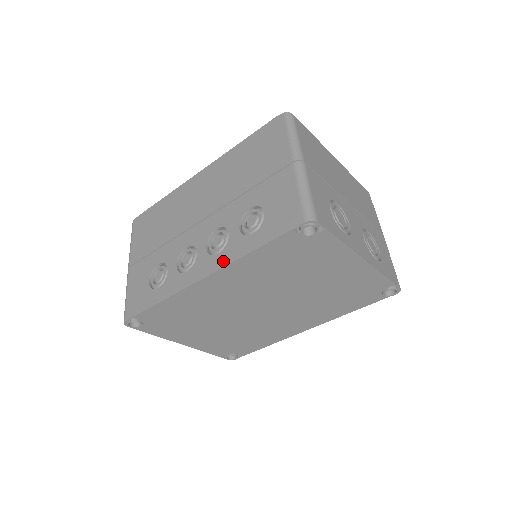
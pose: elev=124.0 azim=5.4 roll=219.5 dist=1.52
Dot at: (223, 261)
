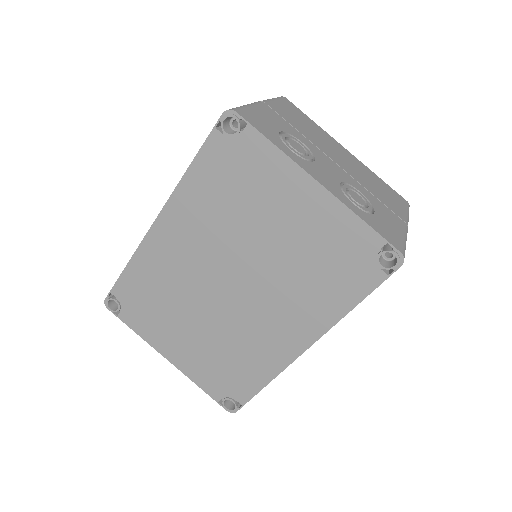
Dot at: occluded
